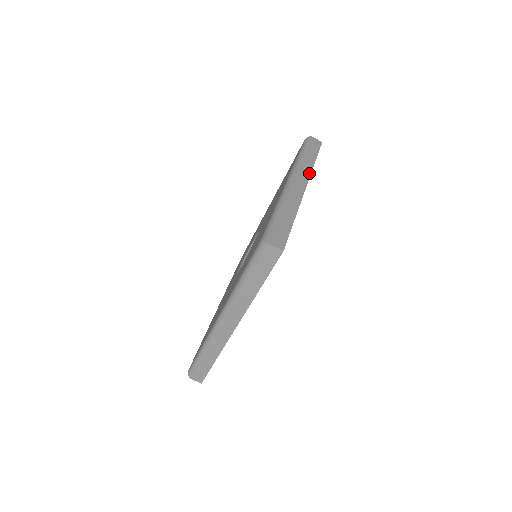
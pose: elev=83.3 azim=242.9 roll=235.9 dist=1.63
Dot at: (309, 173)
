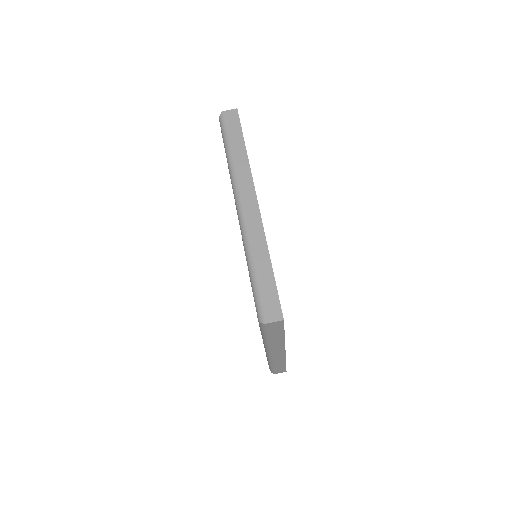
Dot at: occluded
